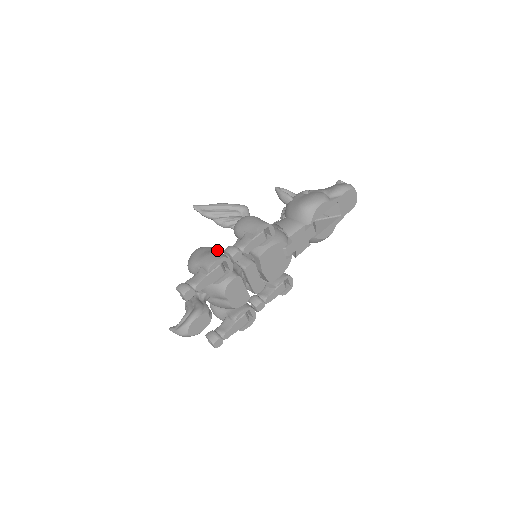
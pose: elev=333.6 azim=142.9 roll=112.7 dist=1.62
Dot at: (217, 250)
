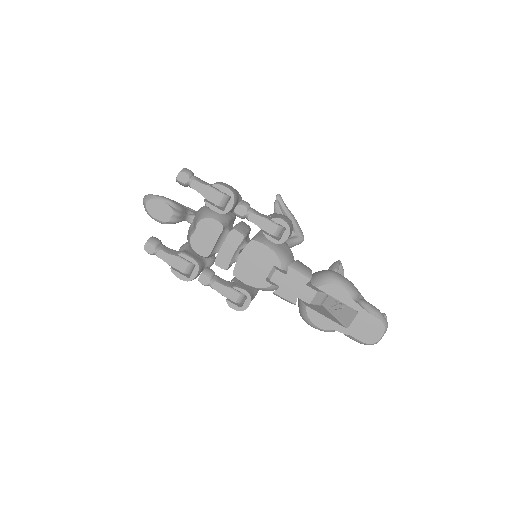
Dot at: occluded
